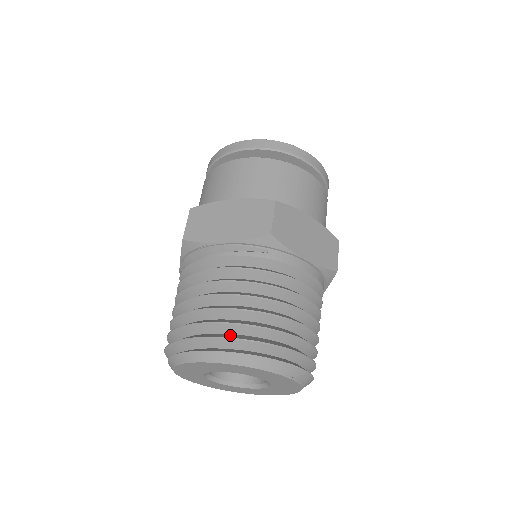
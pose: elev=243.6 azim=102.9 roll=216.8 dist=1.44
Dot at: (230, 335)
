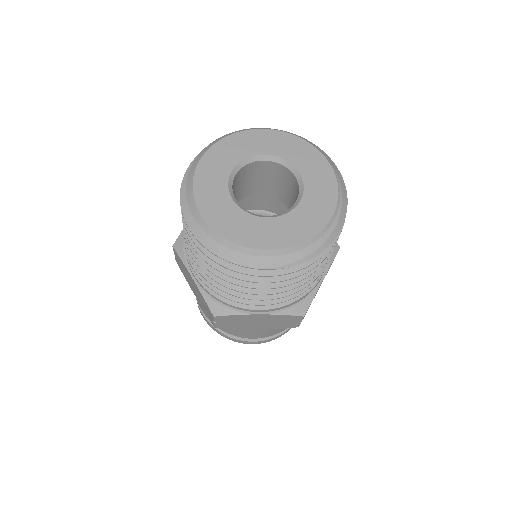
Dot at: occluded
